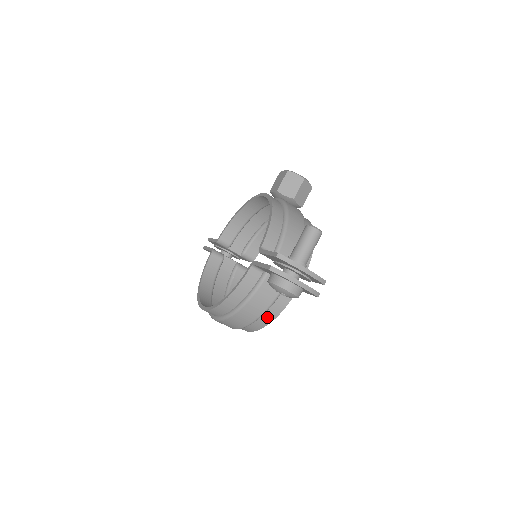
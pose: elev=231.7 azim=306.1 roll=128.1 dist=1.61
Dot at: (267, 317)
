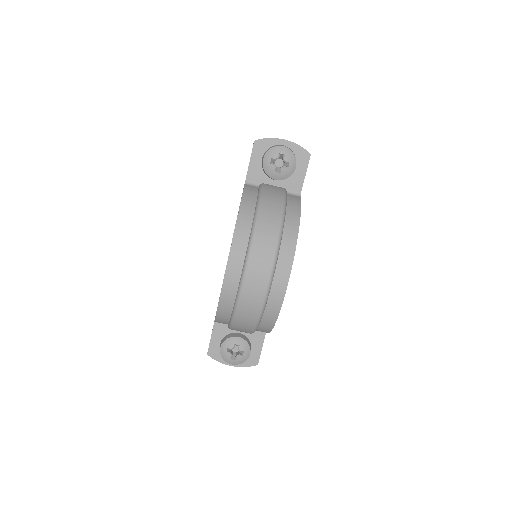
Dot at: (292, 217)
